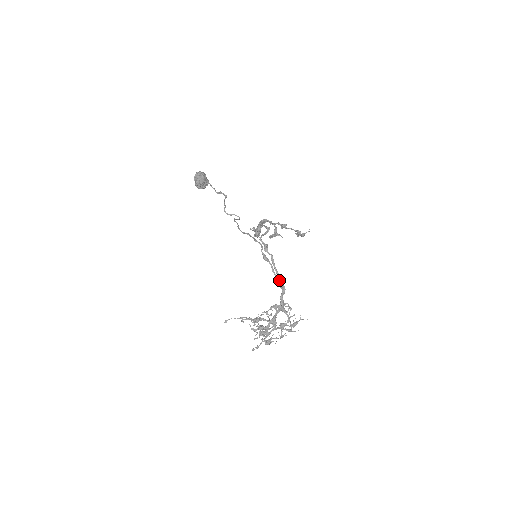
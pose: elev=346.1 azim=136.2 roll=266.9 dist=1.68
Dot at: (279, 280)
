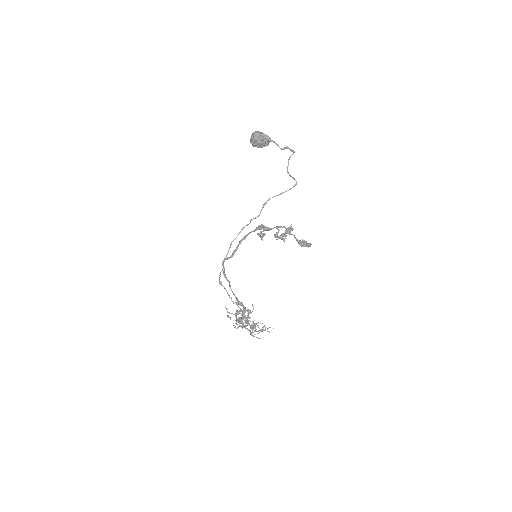
Dot at: (237, 300)
